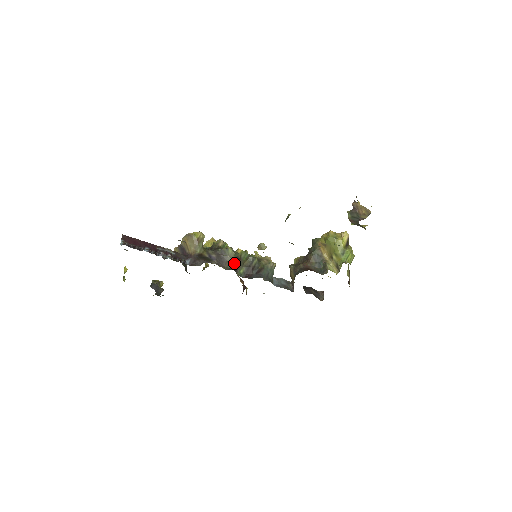
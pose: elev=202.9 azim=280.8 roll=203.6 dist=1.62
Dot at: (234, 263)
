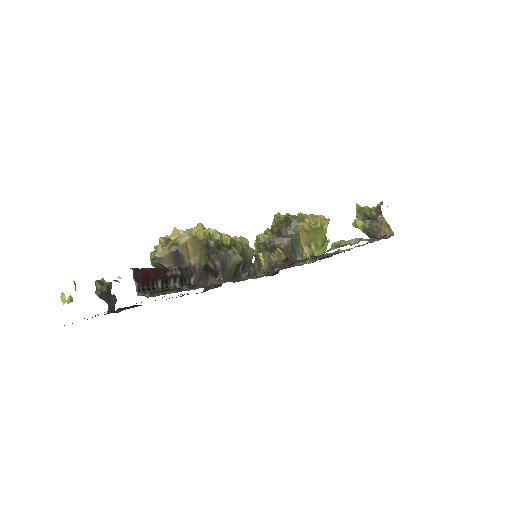
Dot at: (234, 268)
